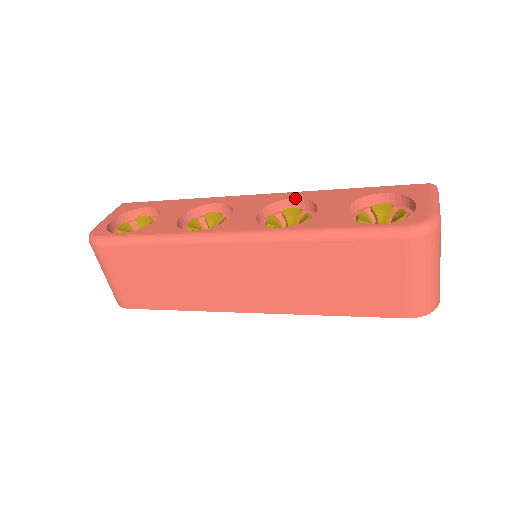
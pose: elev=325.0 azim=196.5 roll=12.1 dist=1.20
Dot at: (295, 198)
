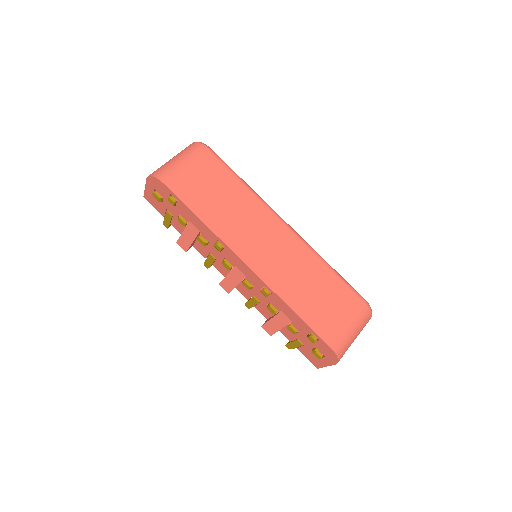
Dot at: occluded
